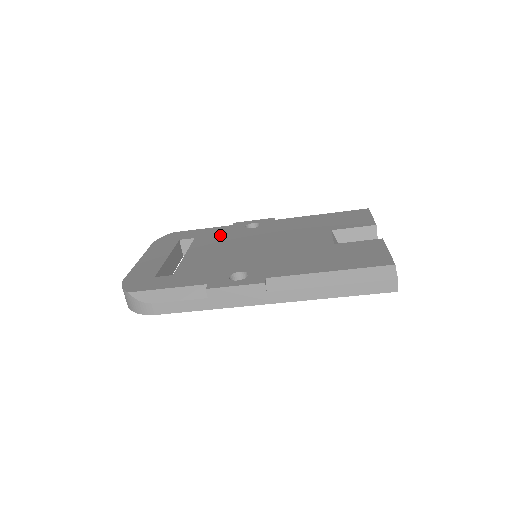
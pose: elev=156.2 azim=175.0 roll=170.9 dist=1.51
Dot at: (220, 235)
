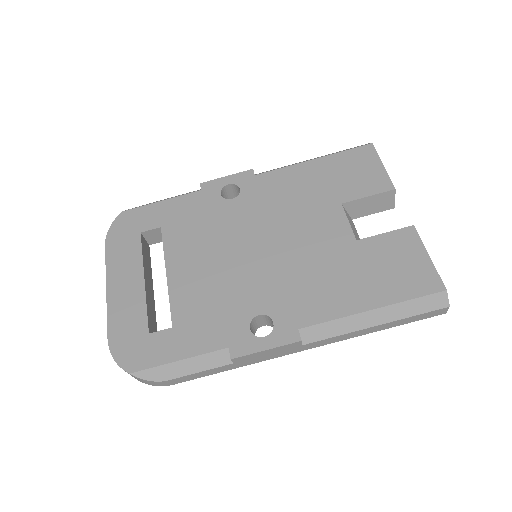
Dot at: (194, 219)
